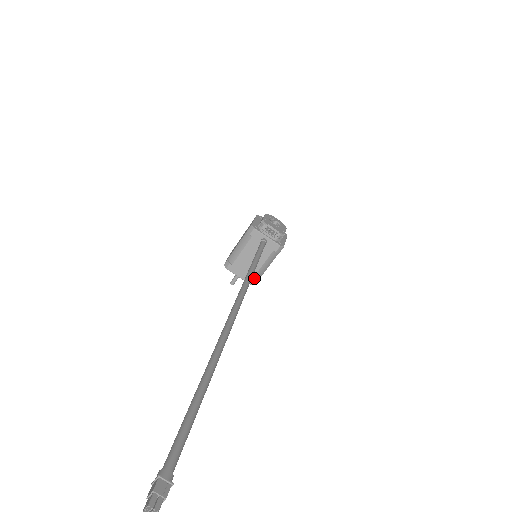
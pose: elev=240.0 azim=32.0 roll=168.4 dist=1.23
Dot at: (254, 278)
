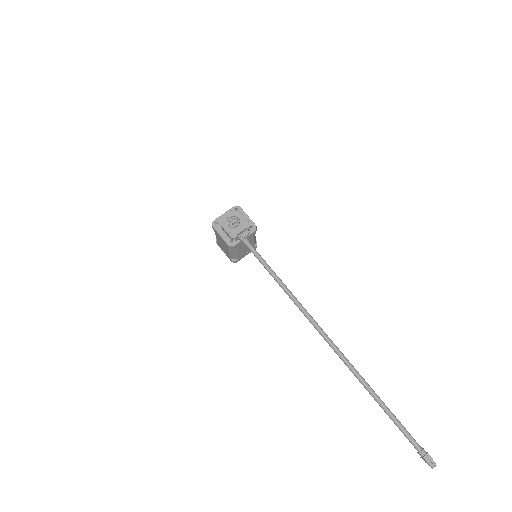
Dot at: (255, 246)
